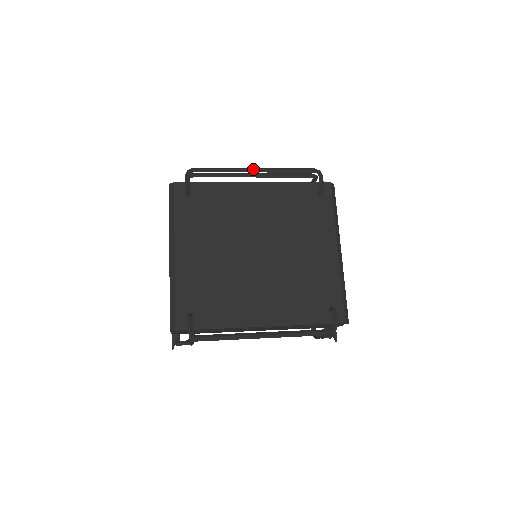
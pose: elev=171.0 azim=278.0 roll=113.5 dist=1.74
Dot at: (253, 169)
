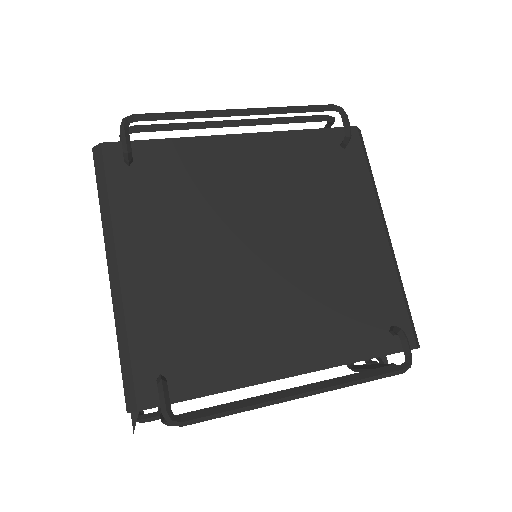
Dot at: (237, 110)
